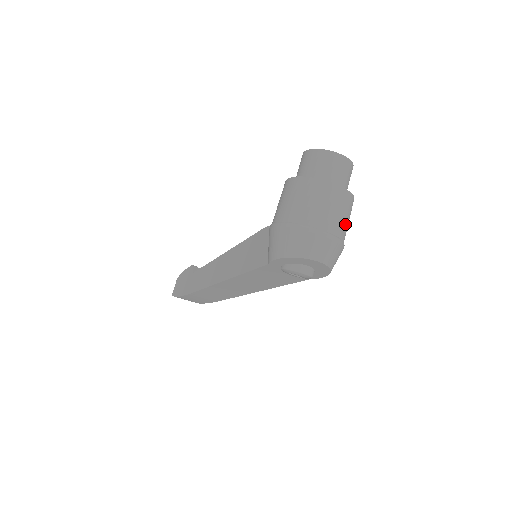
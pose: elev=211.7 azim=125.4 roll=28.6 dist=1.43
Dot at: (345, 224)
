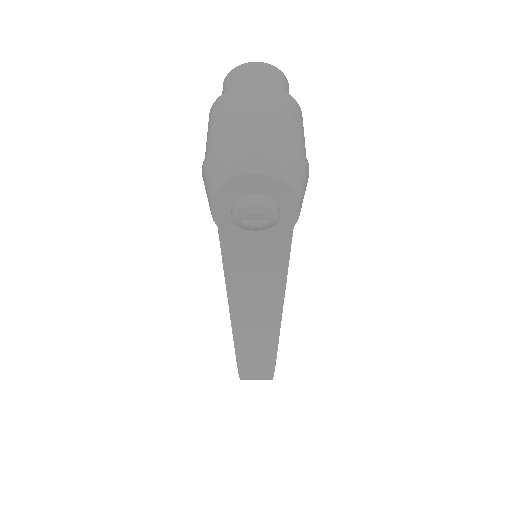
Dot at: (280, 121)
